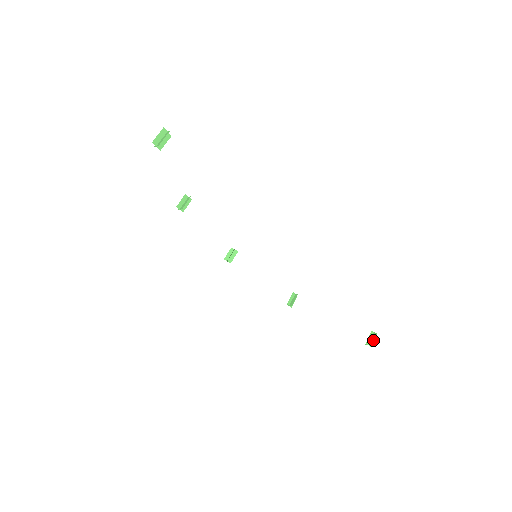
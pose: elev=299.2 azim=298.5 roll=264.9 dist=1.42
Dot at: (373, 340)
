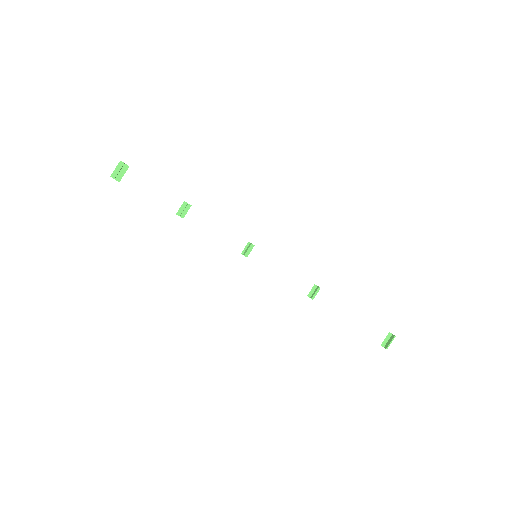
Dot at: (389, 343)
